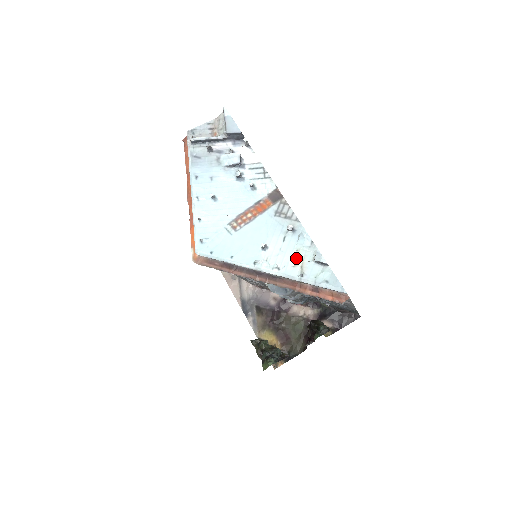
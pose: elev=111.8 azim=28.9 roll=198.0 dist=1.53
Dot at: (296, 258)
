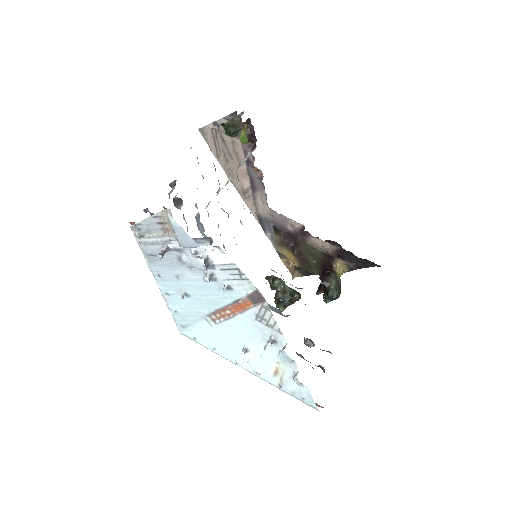
Dot at: (276, 370)
